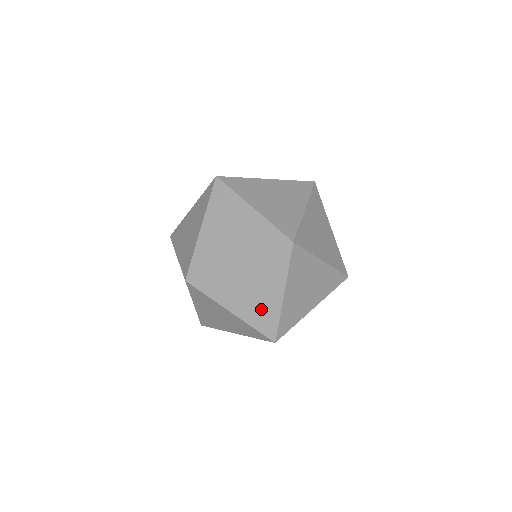
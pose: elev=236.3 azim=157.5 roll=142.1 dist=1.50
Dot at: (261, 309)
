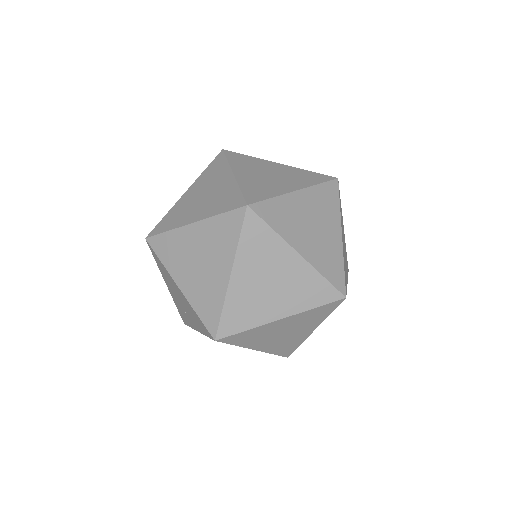
Dot at: (326, 251)
